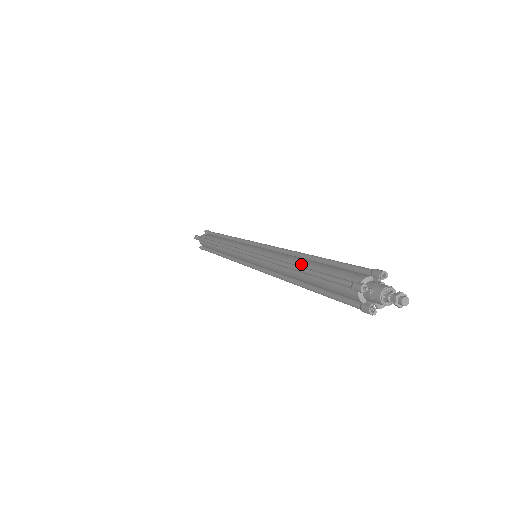
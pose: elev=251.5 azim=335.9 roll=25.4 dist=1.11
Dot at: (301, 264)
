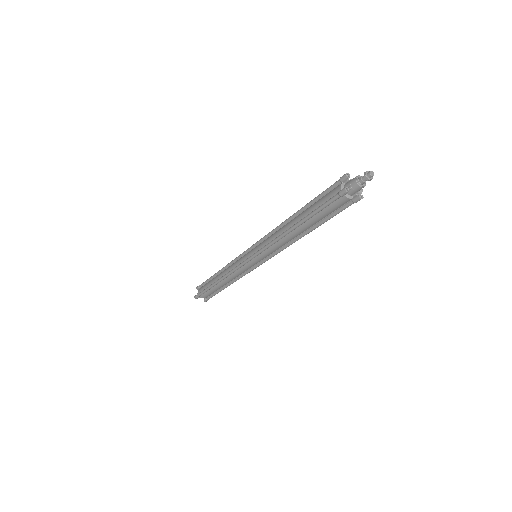
Dot at: (295, 222)
